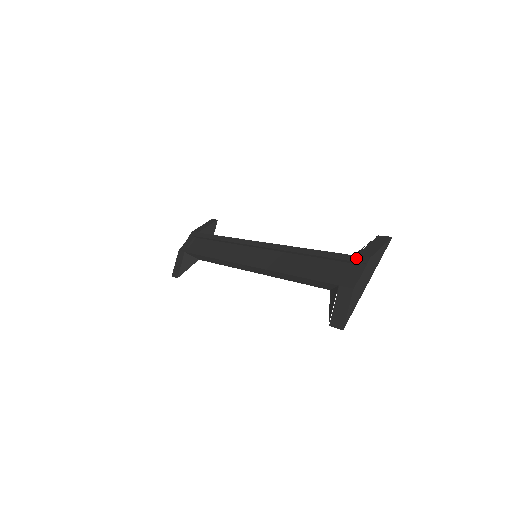
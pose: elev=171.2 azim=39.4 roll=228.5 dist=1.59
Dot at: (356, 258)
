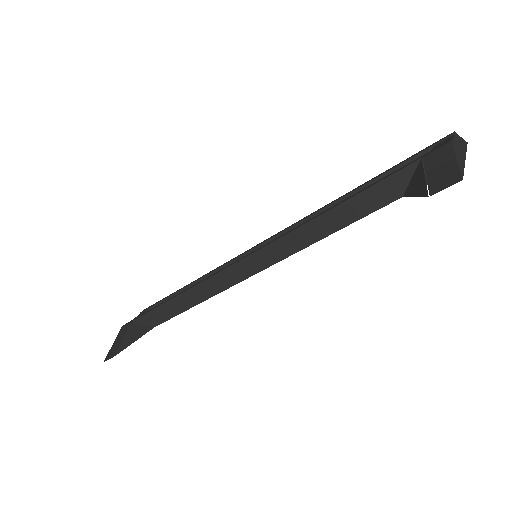
Dot at: occluded
